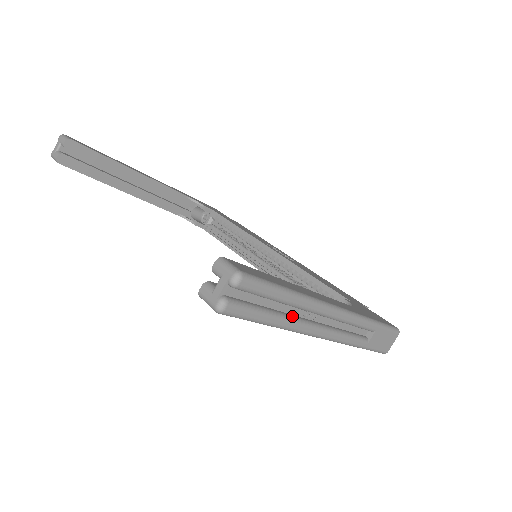
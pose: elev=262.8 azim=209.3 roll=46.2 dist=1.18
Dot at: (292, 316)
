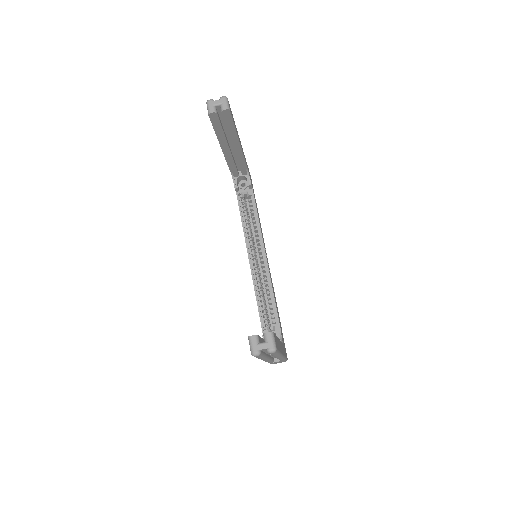
Dot at: occluded
